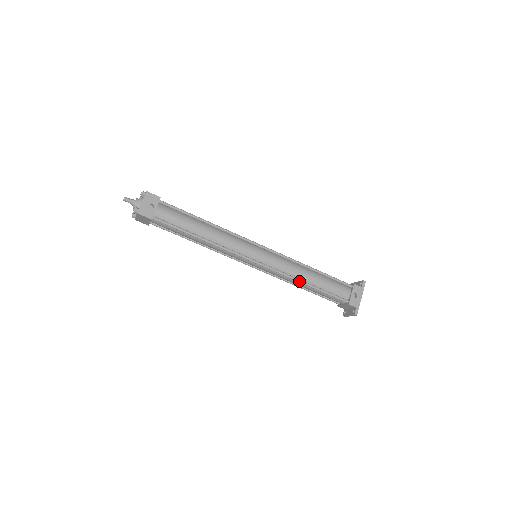
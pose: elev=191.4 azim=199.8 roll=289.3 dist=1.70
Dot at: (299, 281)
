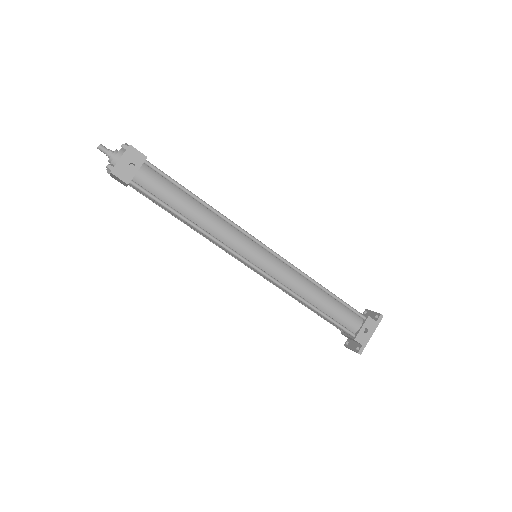
Dot at: (301, 300)
